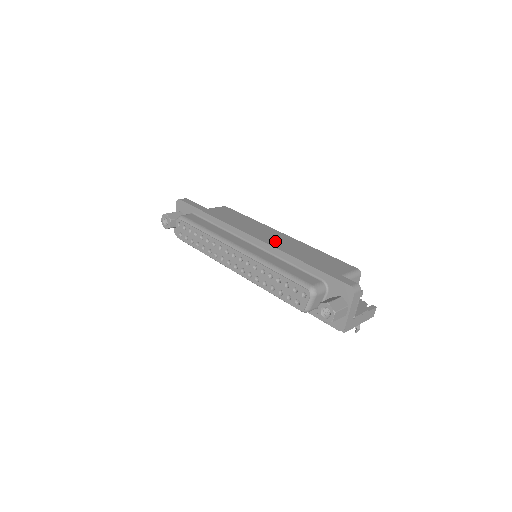
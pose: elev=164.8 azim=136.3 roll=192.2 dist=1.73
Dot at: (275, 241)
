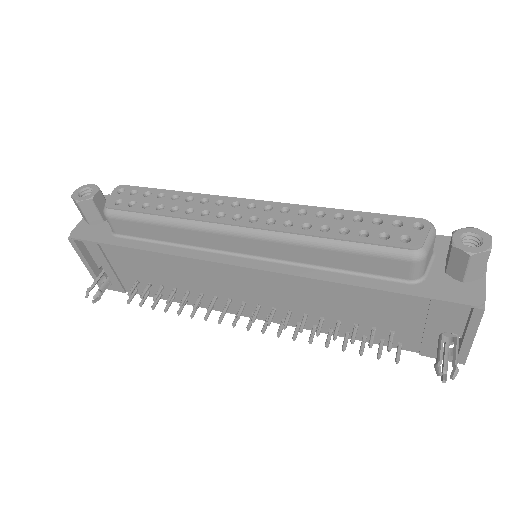
Dot at: occluded
